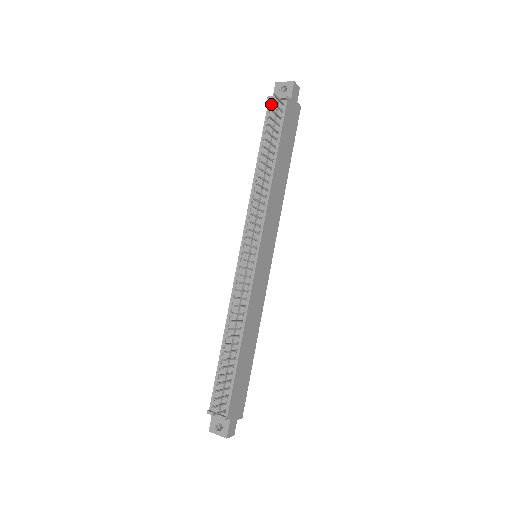
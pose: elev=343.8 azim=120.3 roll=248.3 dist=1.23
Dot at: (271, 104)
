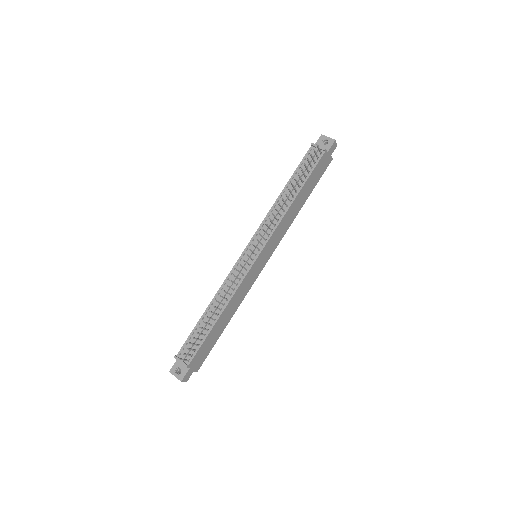
Dot at: (312, 149)
